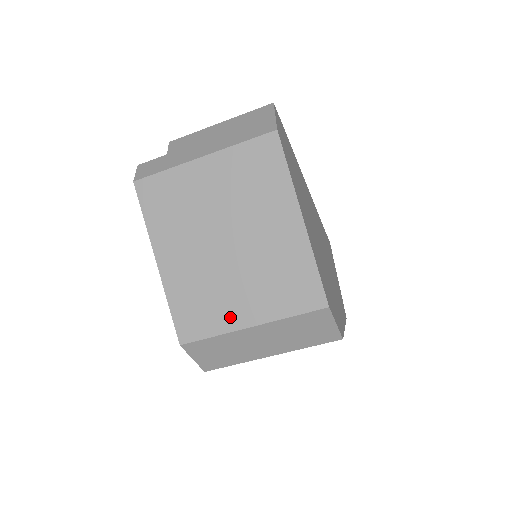
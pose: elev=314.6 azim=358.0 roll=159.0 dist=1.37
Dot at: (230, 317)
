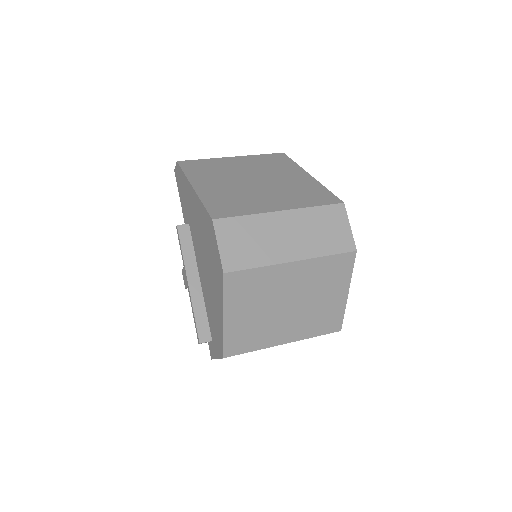
Dot at: (261, 207)
